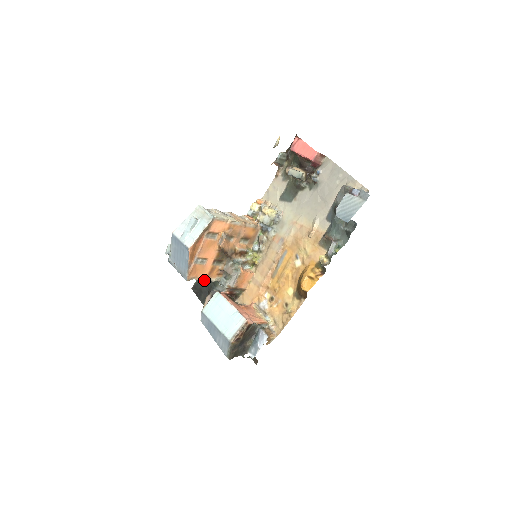
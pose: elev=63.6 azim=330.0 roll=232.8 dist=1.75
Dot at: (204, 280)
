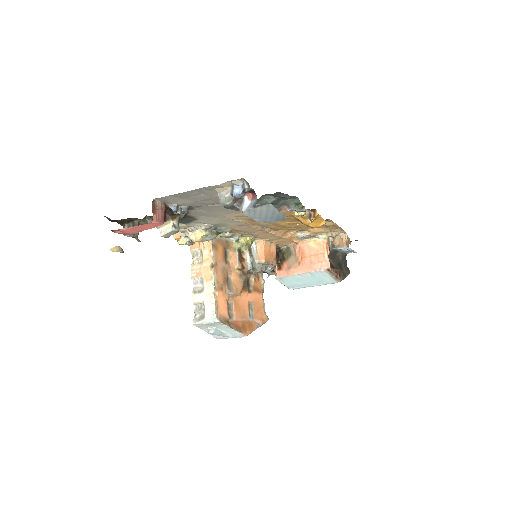
Dot at: occluded
